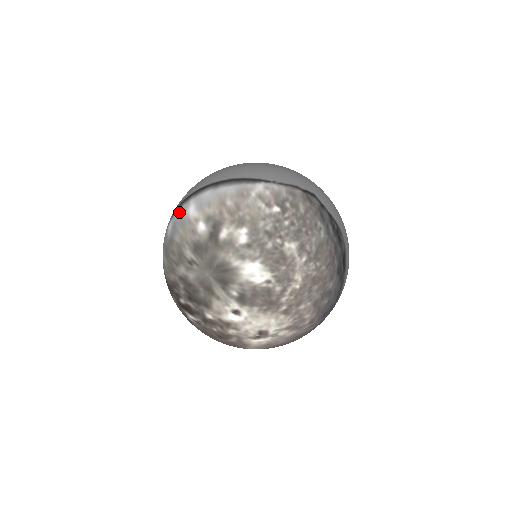
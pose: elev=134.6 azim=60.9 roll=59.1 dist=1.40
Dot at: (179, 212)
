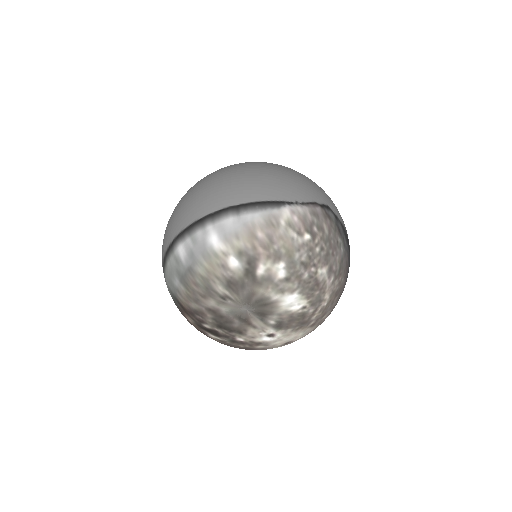
Dot at: (194, 239)
